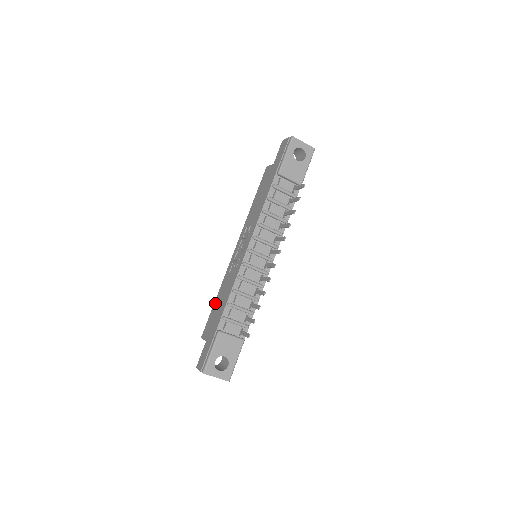
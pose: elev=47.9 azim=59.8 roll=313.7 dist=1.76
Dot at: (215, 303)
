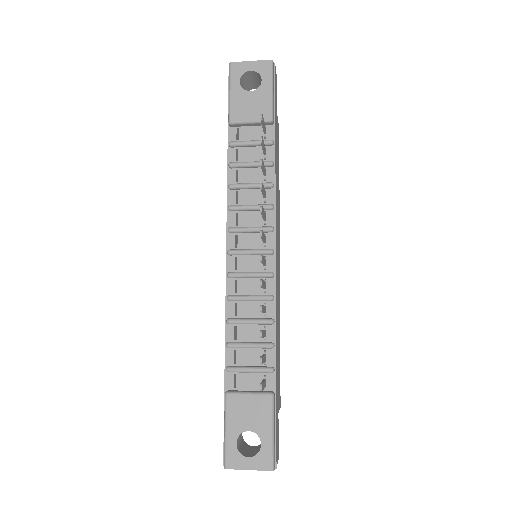
Dot at: occluded
